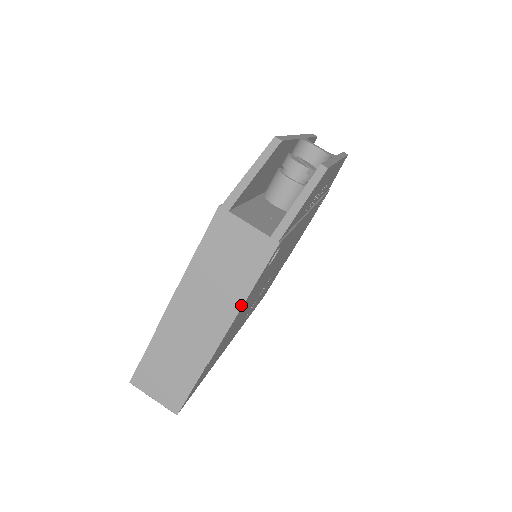
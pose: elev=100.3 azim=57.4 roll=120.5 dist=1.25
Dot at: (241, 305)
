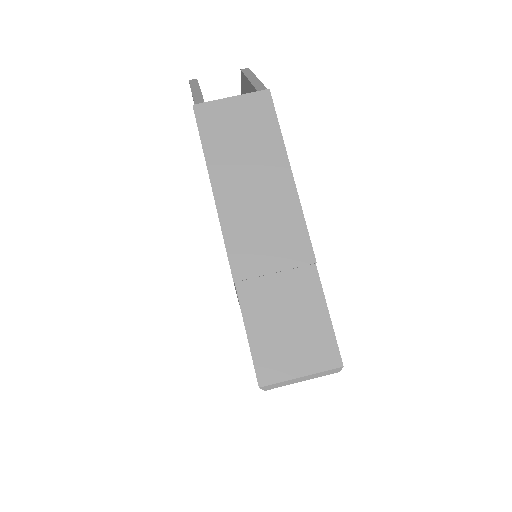
Dot at: (289, 171)
